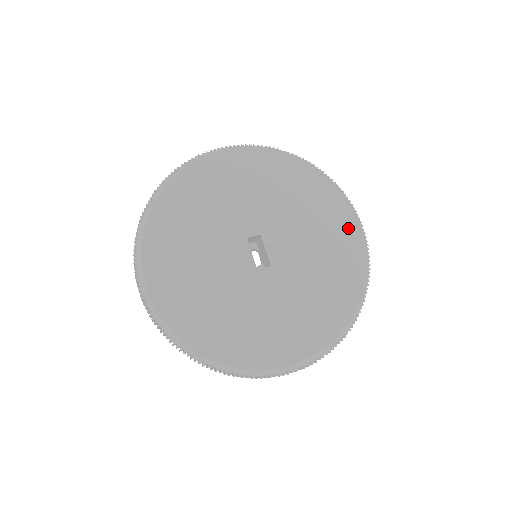
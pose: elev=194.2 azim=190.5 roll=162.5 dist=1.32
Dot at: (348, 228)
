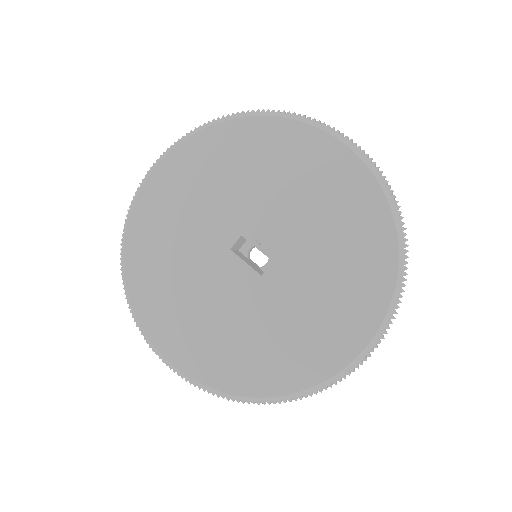
Dot at: (330, 155)
